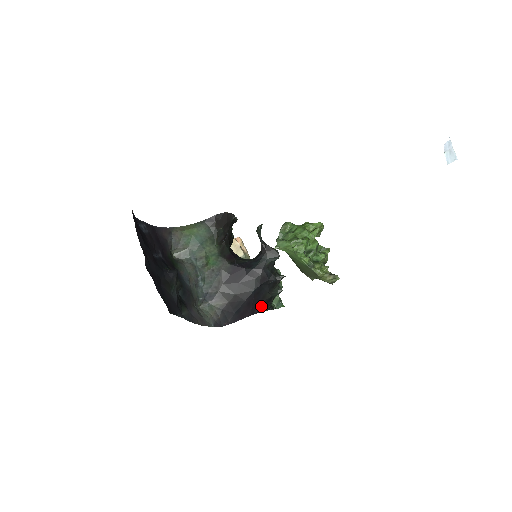
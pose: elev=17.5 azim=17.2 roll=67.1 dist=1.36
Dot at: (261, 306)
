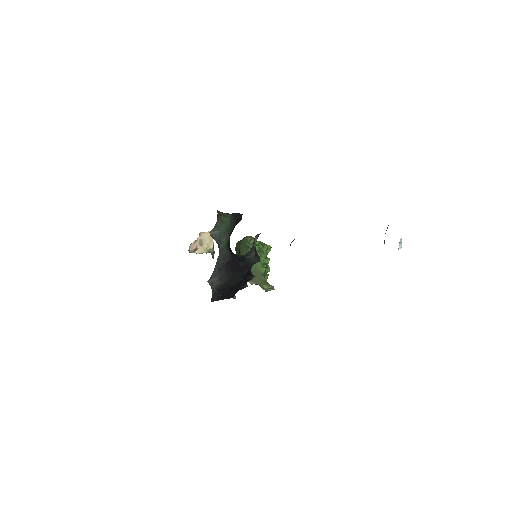
Dot at: (234, 294)
